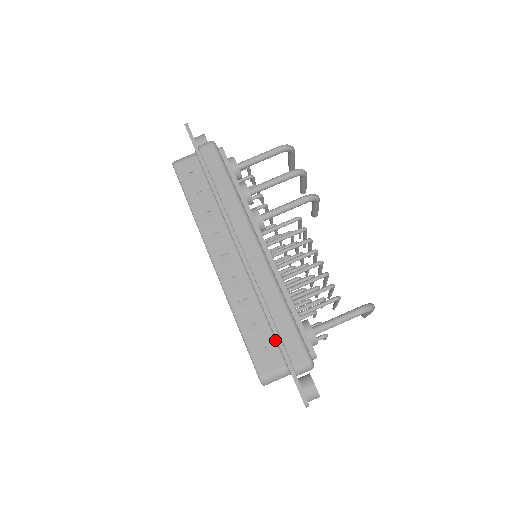
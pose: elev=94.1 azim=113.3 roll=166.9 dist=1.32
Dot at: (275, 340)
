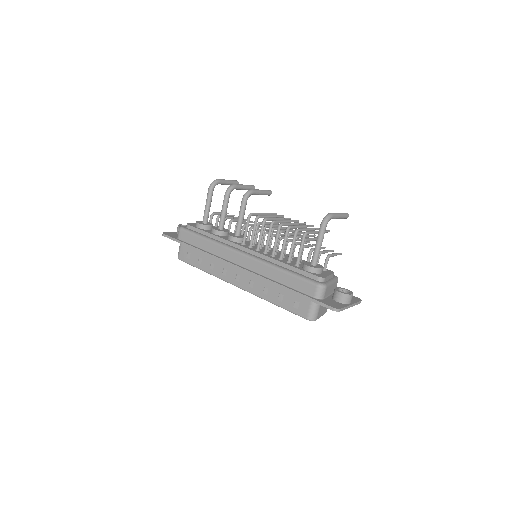
Dot at: occluded
